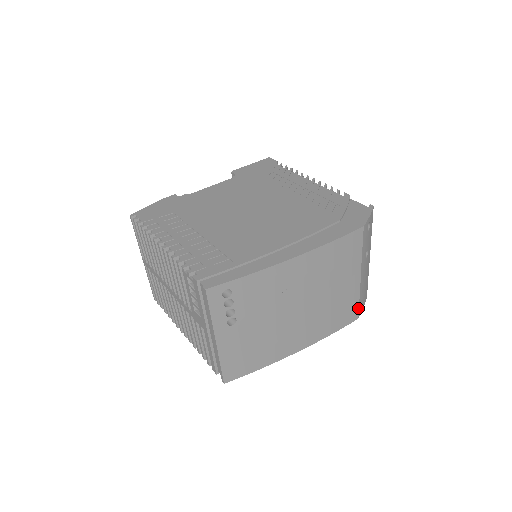
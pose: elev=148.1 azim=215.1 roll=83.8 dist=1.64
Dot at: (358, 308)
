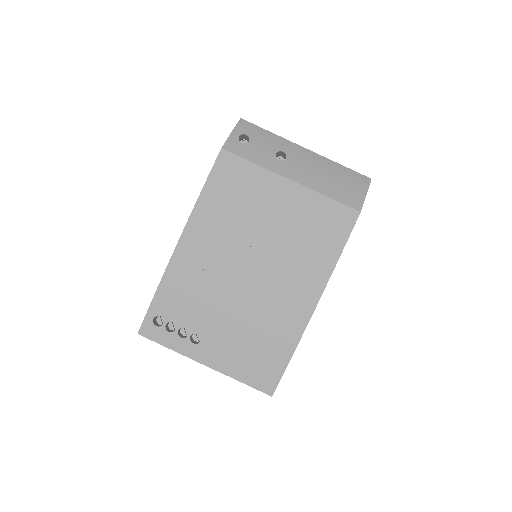
Dot at: (341, 205)
